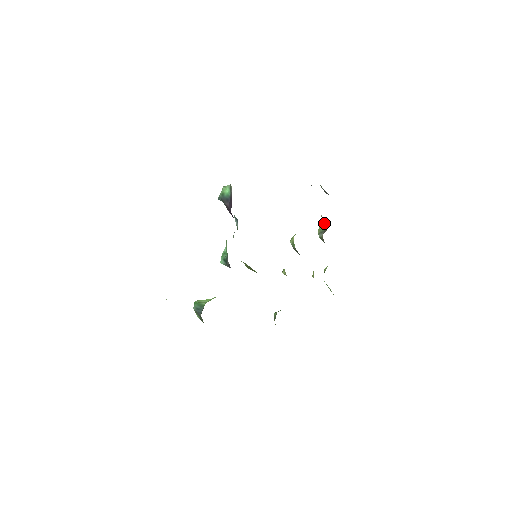
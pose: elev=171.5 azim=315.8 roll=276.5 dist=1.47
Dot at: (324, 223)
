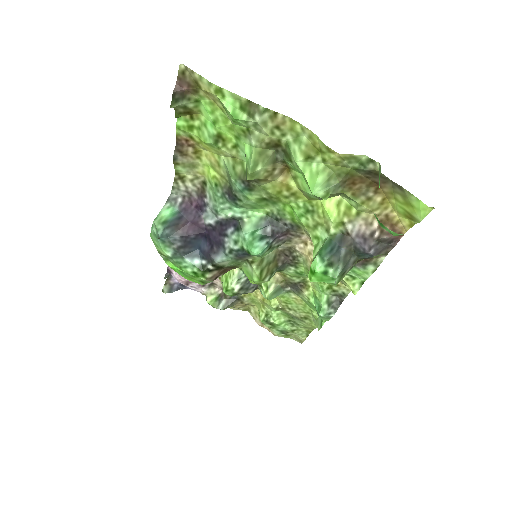
Dot at: (212, 292)
